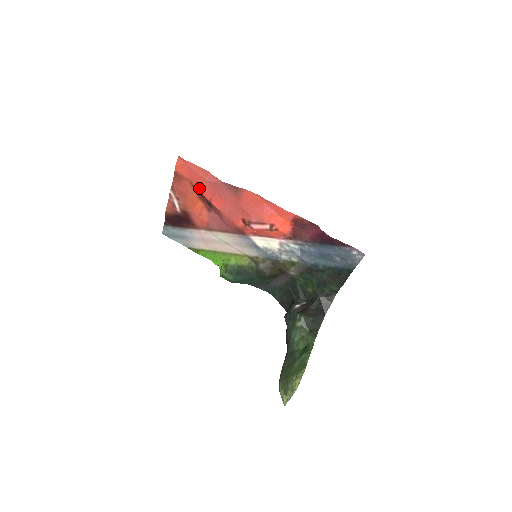
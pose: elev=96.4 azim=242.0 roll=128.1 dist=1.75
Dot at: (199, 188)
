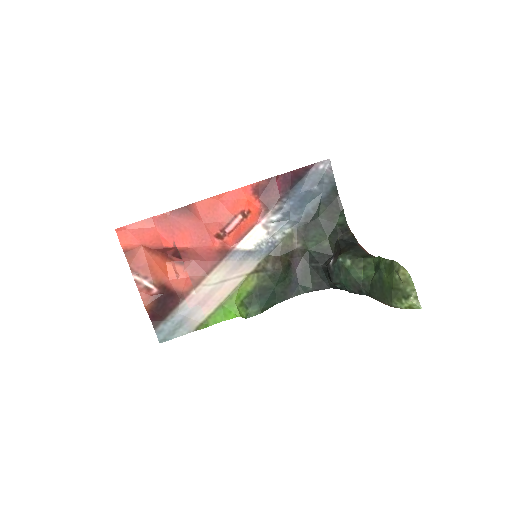
Dot at: (156, 244)
